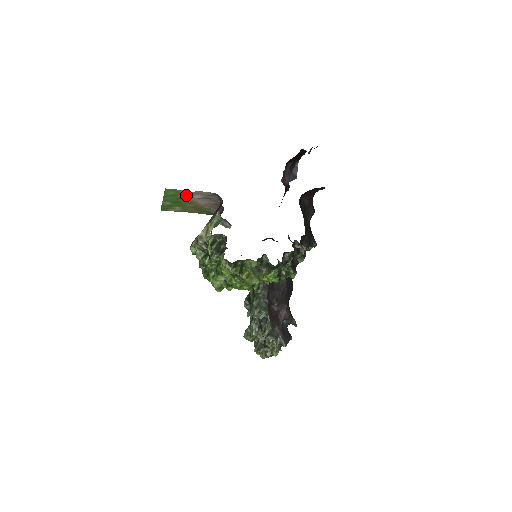
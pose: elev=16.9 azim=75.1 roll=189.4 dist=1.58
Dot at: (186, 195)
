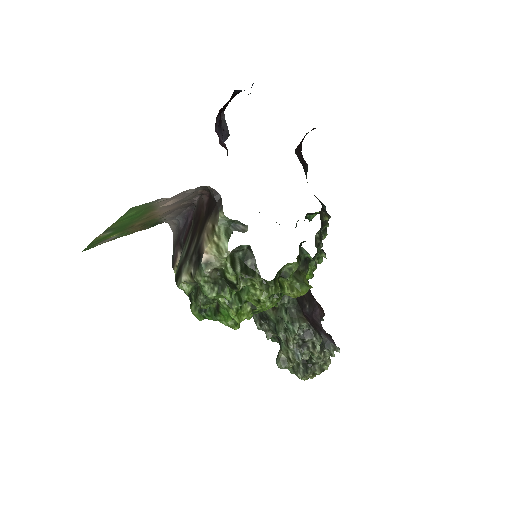
Dot at: (152, 207)
